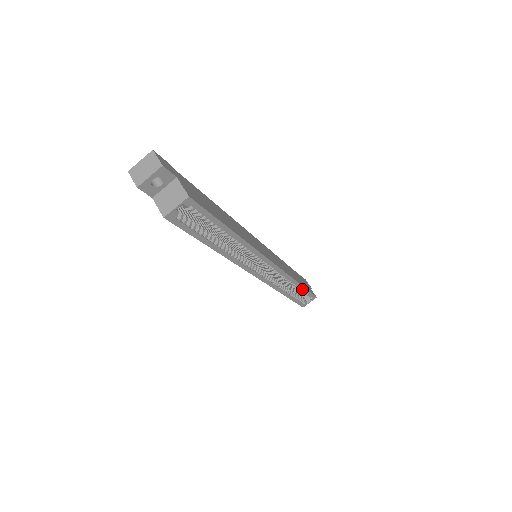
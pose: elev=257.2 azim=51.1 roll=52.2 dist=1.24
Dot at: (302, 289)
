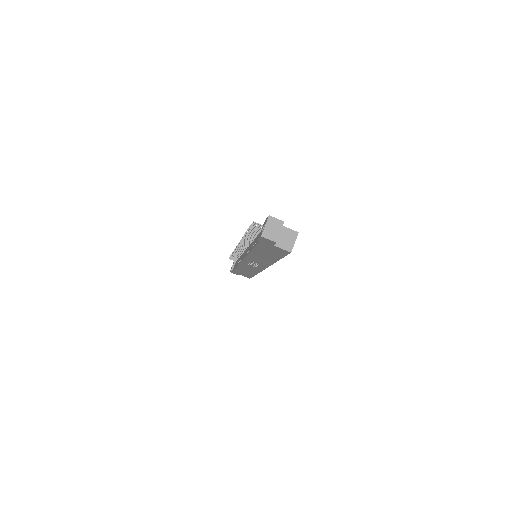
Dot at: occluded
